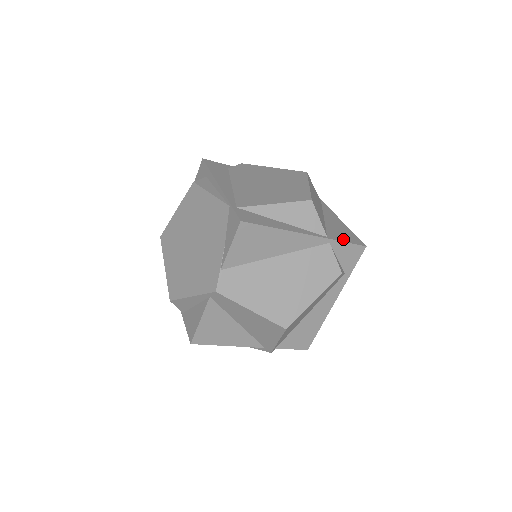
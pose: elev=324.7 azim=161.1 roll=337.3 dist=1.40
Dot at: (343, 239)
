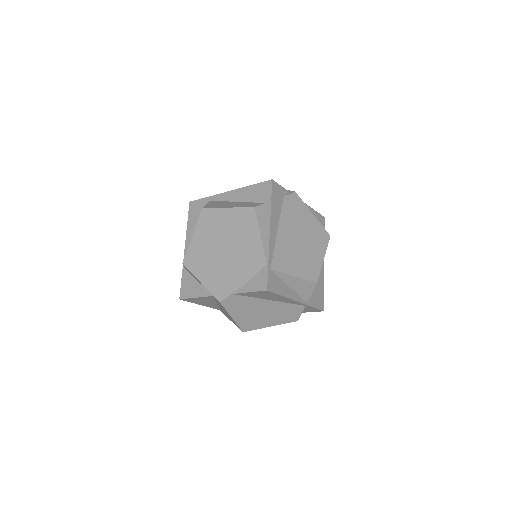
Dot at: (315, 304)
